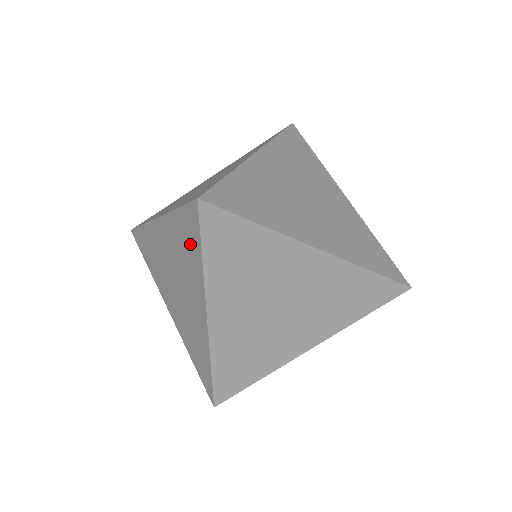
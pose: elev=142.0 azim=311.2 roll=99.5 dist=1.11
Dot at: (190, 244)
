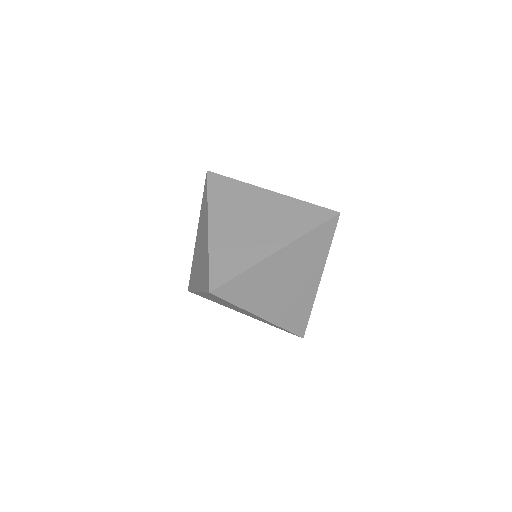
Dot at: (205, 202)
